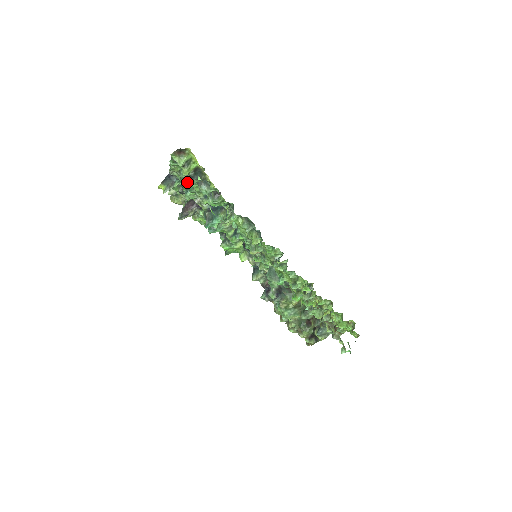
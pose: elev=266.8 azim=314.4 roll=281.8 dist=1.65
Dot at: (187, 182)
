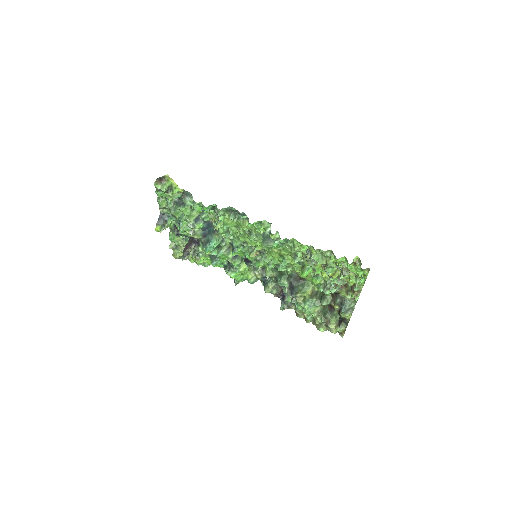
Dot at: (176, 211)
